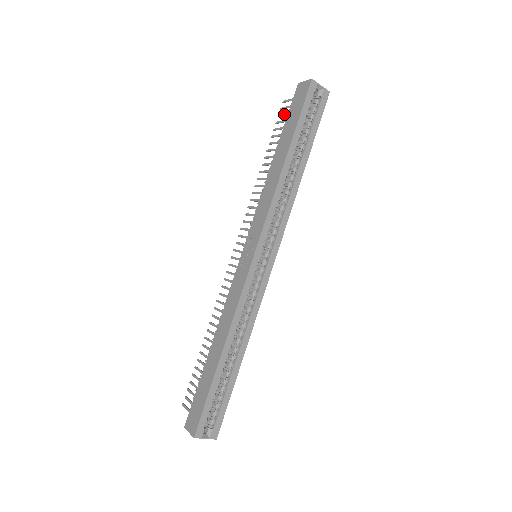
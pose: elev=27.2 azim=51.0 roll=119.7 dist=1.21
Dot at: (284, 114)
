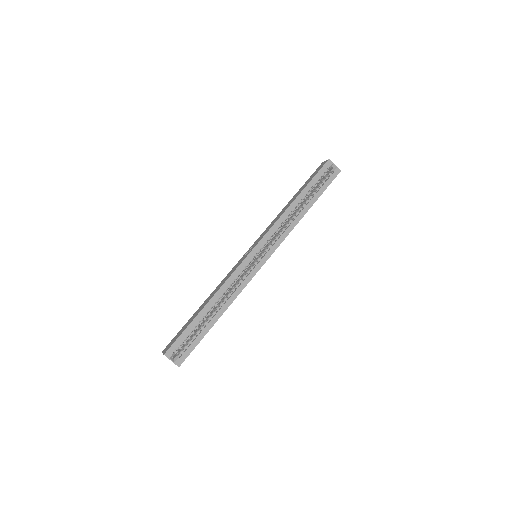
Dot at: occluded
